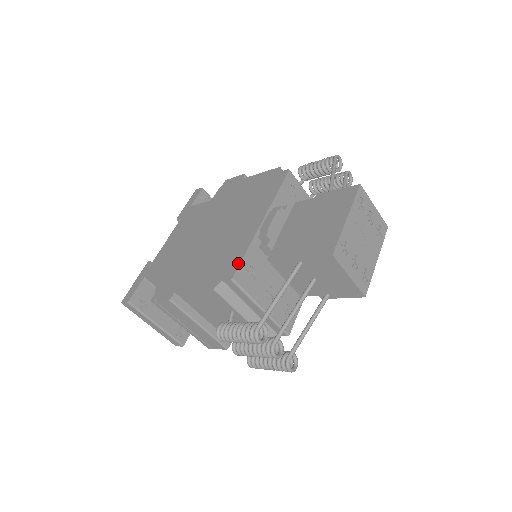
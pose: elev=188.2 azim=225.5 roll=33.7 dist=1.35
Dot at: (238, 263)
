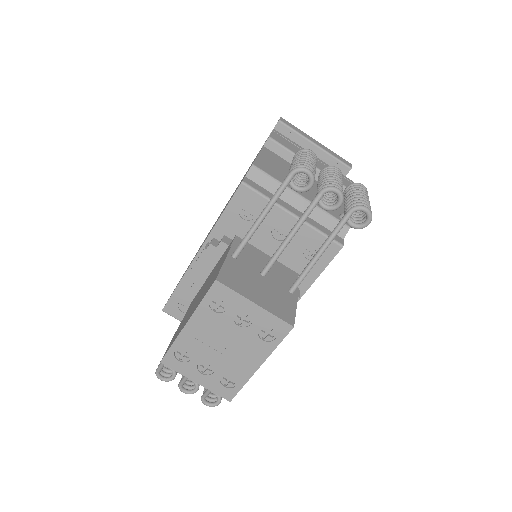
Dot at: (170, 296)
